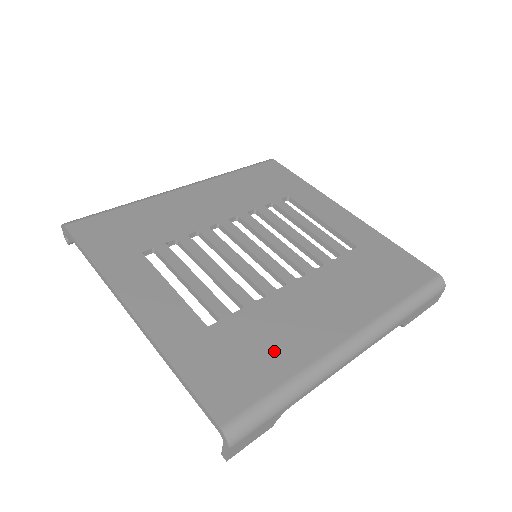
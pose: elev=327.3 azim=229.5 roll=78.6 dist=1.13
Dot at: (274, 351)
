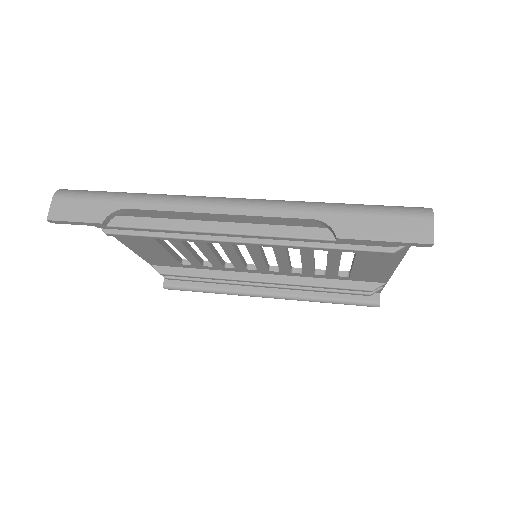
Dot at: occluded
